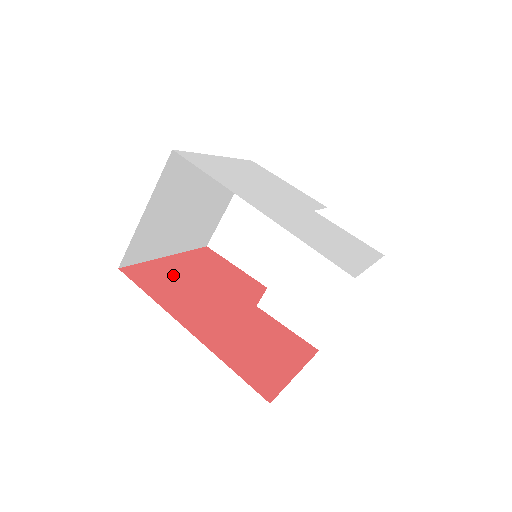
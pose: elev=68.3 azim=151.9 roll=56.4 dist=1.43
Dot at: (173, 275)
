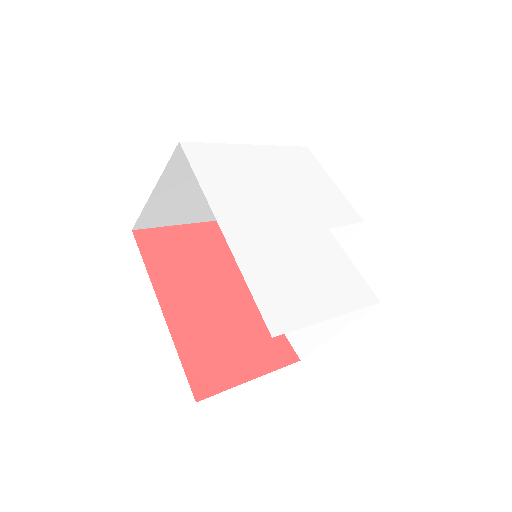
Dot at: (187, 246)
